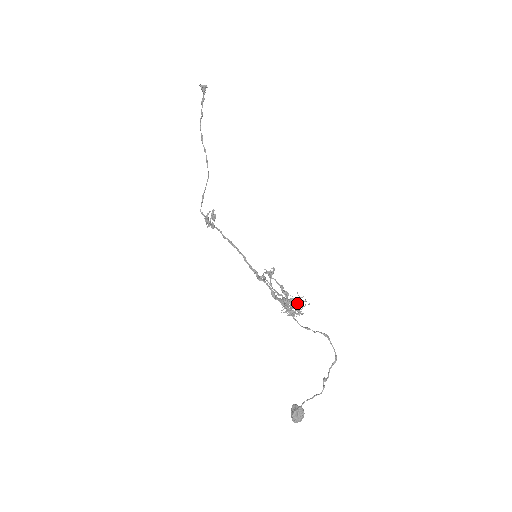
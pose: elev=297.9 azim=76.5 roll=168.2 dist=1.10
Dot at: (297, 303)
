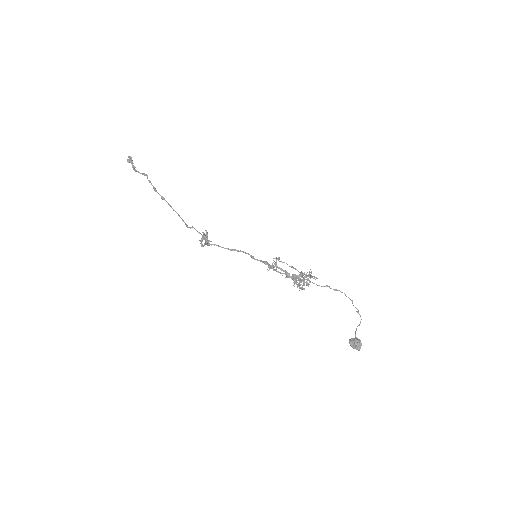
Dot at: (308, 274)
